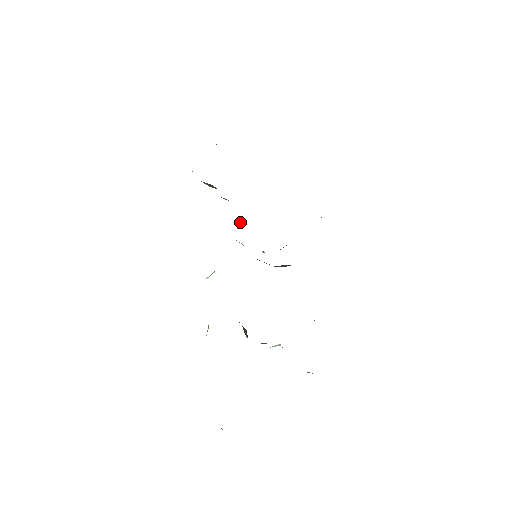
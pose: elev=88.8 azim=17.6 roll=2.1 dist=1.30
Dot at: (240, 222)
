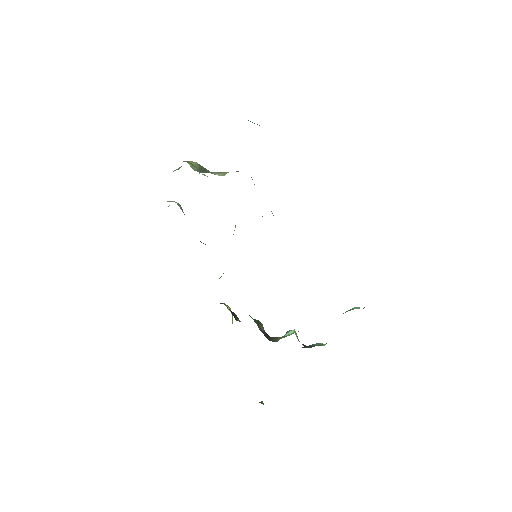
Dot at: (235, 225)
